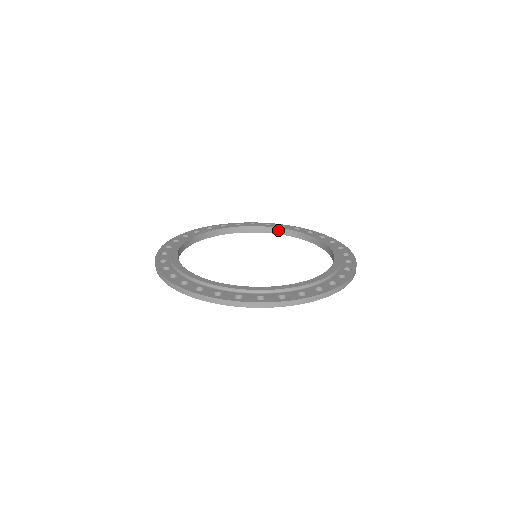
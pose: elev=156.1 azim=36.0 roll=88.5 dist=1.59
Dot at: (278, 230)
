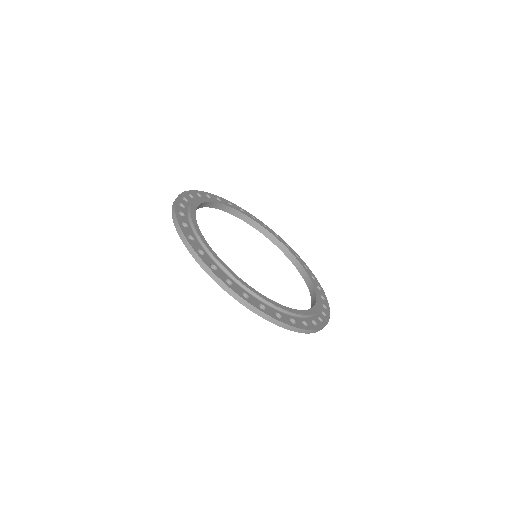
Dot at: (263, 229)
